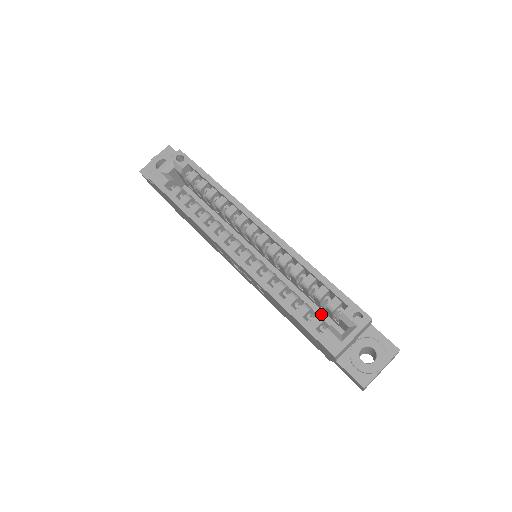
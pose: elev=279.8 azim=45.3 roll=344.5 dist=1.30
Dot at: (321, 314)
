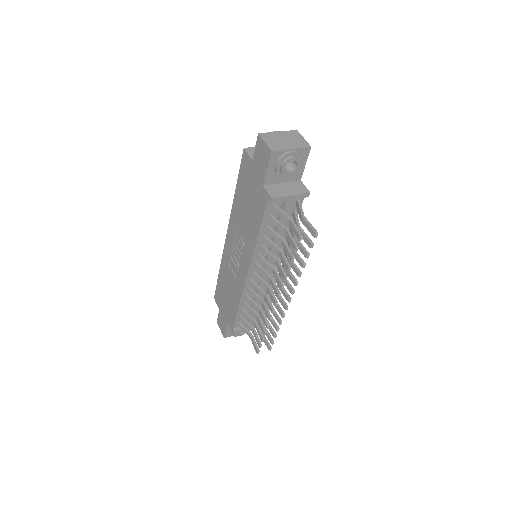
Dot at: occluded
